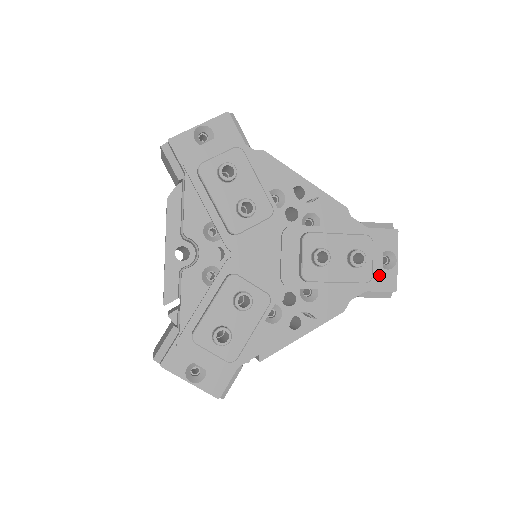
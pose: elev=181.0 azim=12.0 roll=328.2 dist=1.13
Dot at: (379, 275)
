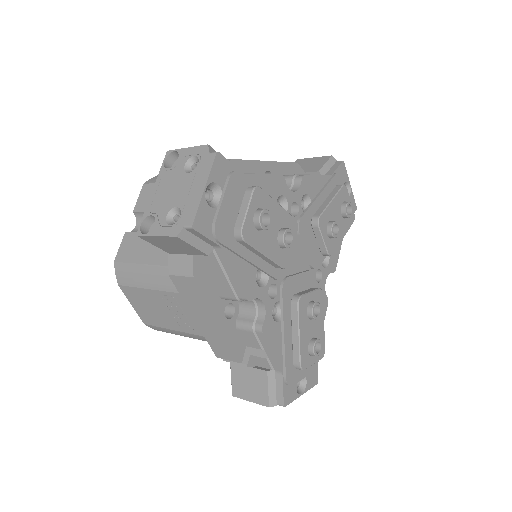
Dot at: occluded
